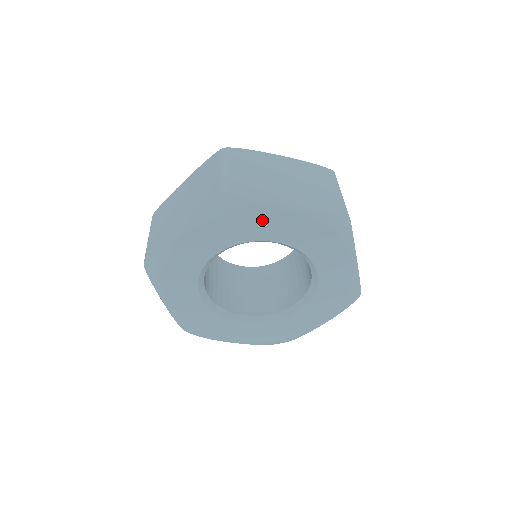
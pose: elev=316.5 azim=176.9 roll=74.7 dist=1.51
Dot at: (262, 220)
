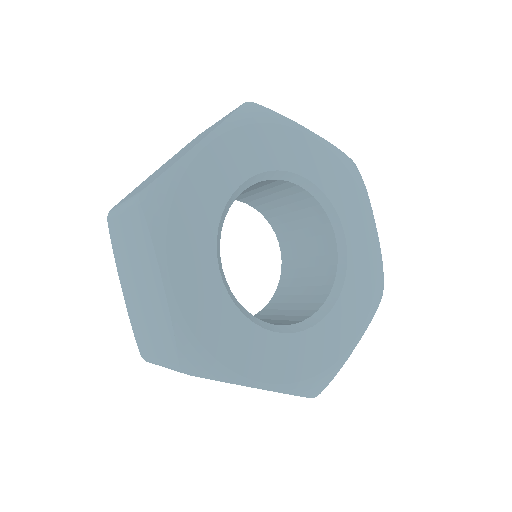
Dot at: (358, 208)
